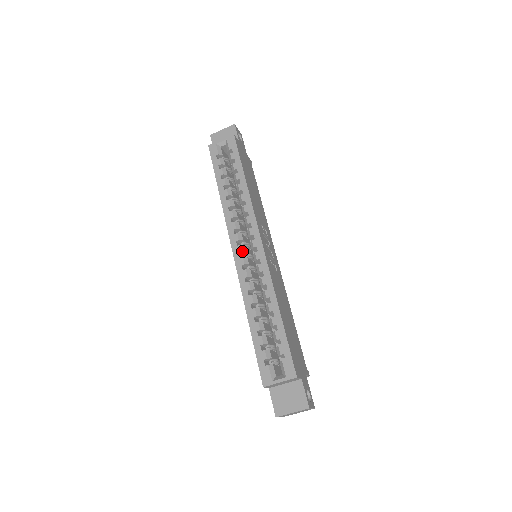
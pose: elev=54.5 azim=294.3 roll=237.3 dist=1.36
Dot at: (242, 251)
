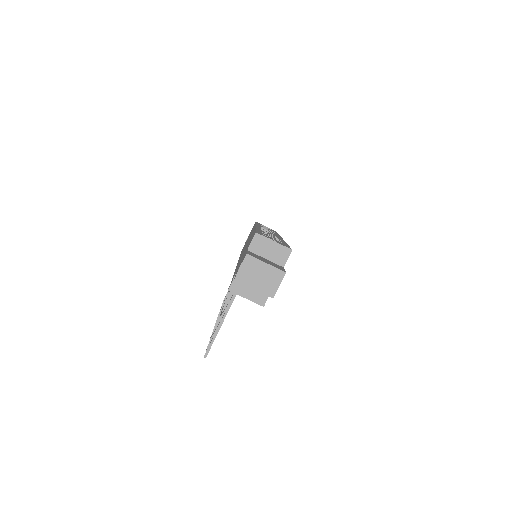
Dot at: occluded
